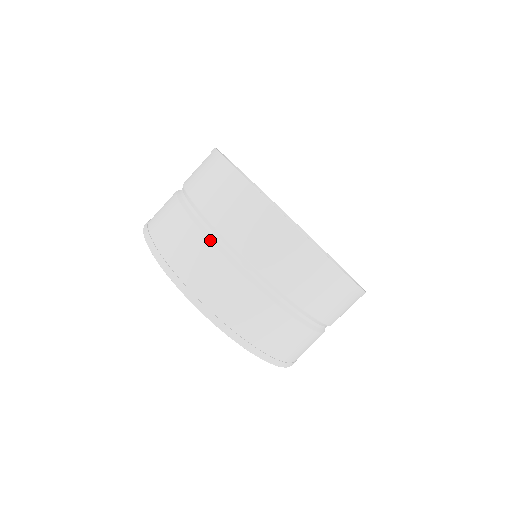
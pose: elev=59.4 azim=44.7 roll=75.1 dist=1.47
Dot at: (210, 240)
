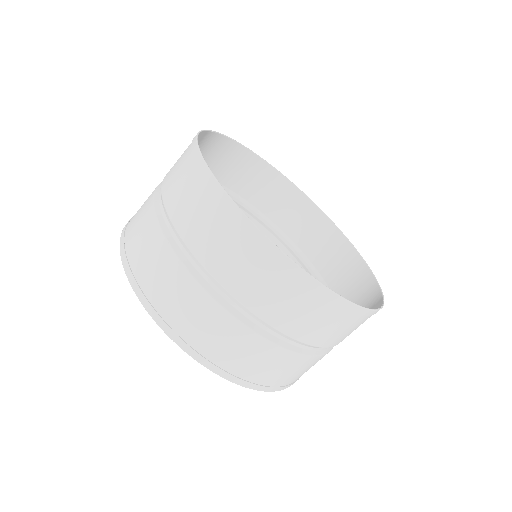
Dot at: (215, 298)
